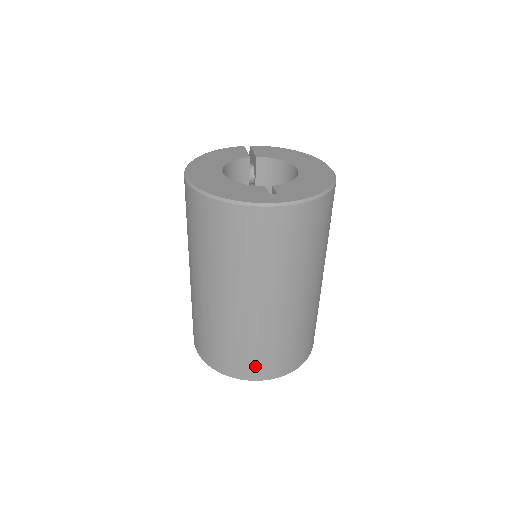
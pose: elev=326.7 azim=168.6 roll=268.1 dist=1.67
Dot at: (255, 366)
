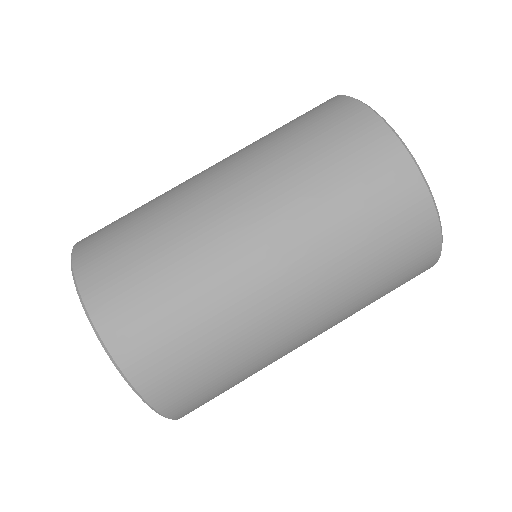
Dot at: (137, 320)
